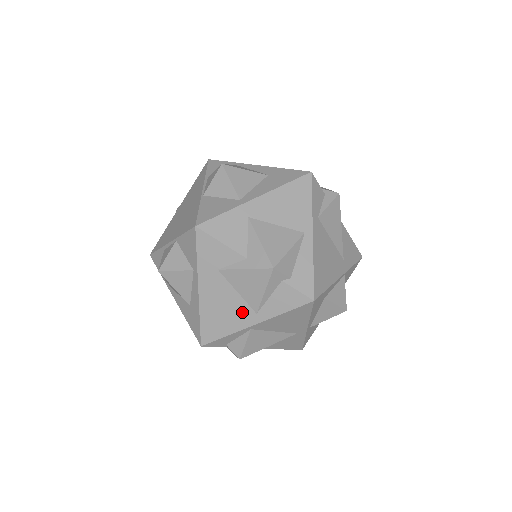
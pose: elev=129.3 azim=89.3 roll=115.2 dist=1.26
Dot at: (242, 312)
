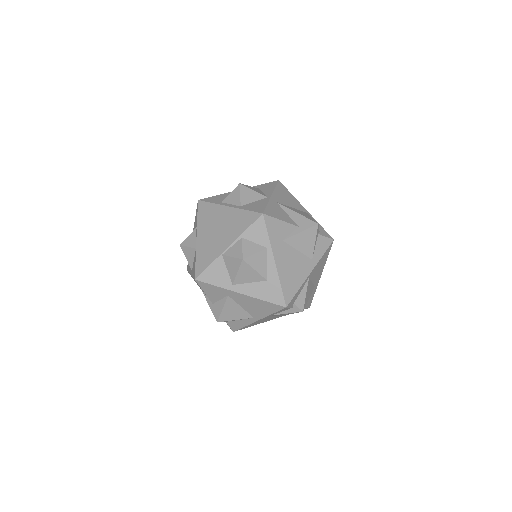
Dot at: occluded
